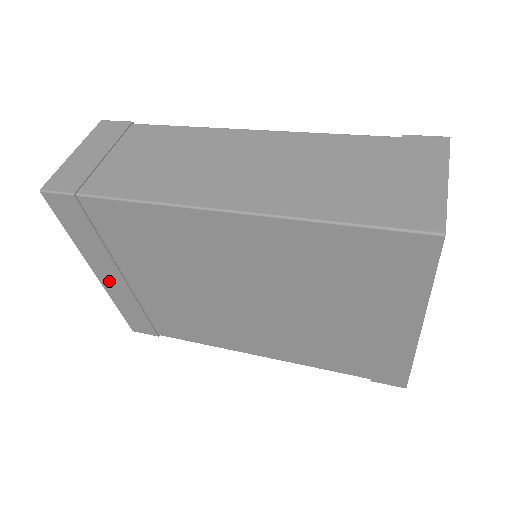
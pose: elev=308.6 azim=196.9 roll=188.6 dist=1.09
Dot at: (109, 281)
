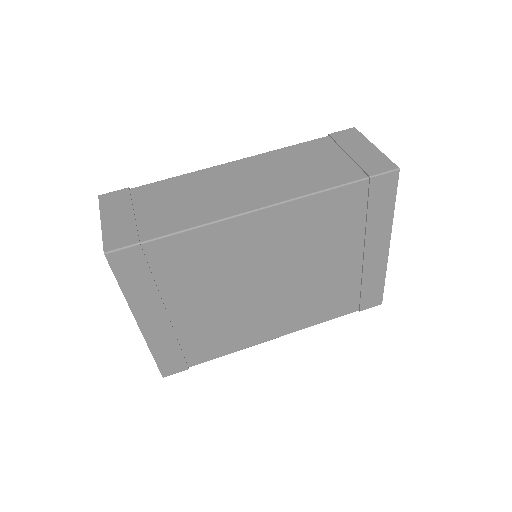
Dot at: (151, 326)
